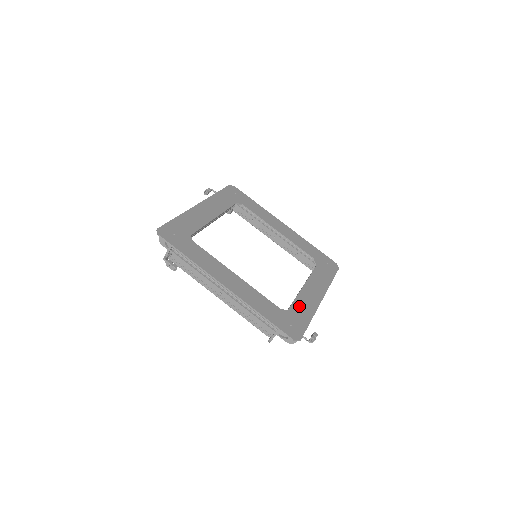
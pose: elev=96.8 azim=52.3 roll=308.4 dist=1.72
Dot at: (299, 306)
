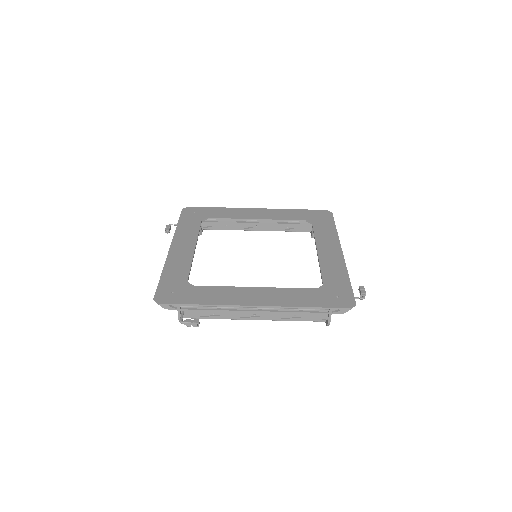
Dot at: (329, 273)
